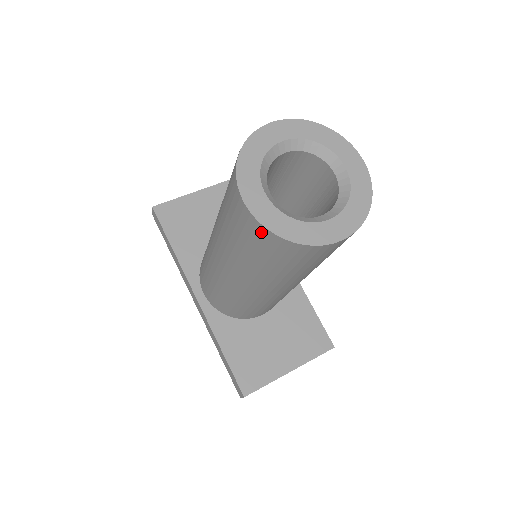
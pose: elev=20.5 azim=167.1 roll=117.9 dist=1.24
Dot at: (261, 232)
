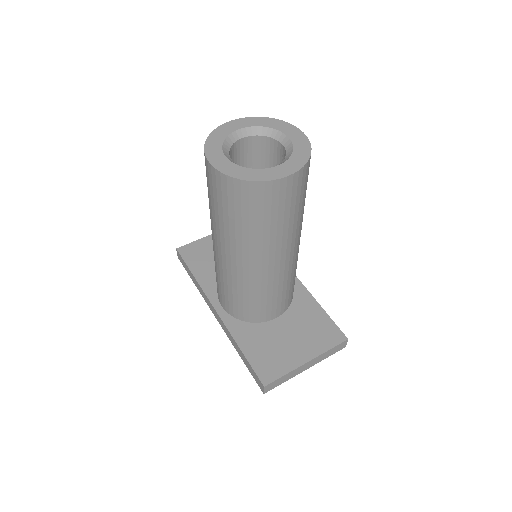
Dot at: (226, 182)
